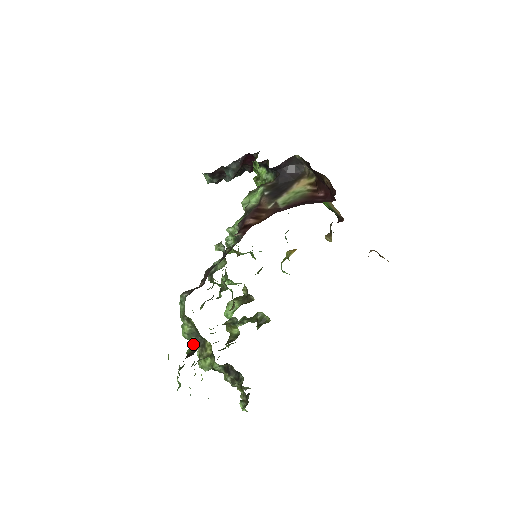
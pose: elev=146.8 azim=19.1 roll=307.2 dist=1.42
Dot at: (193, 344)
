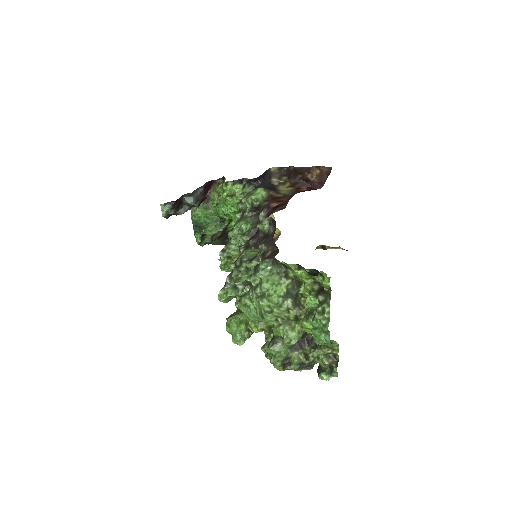
Dot at: (312, 287)
